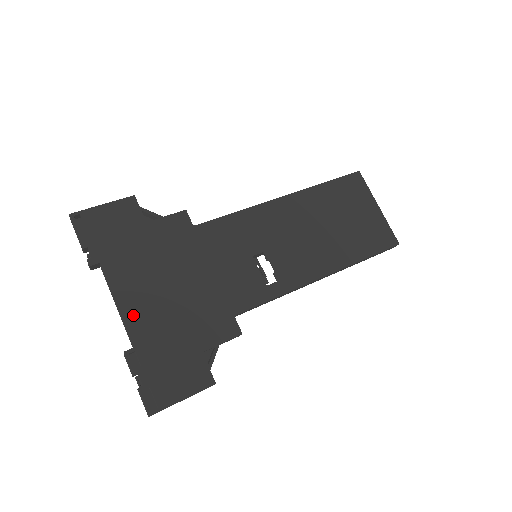
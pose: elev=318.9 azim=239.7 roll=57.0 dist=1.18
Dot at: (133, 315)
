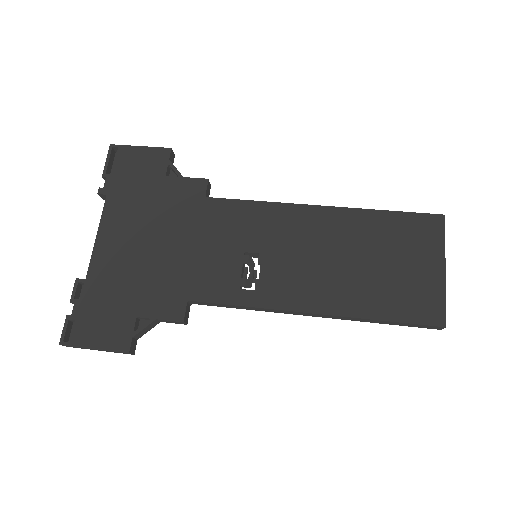
Dot at: (103, 251)
